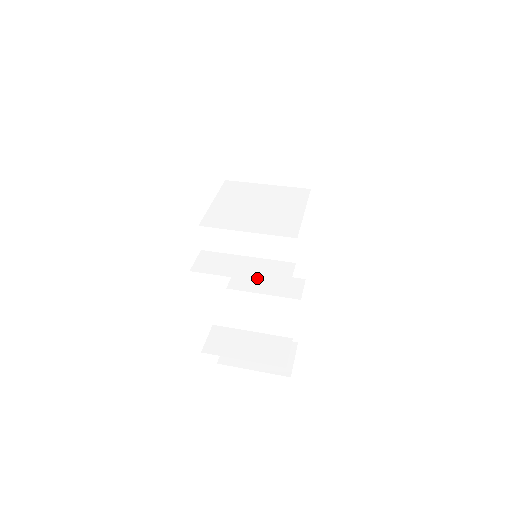
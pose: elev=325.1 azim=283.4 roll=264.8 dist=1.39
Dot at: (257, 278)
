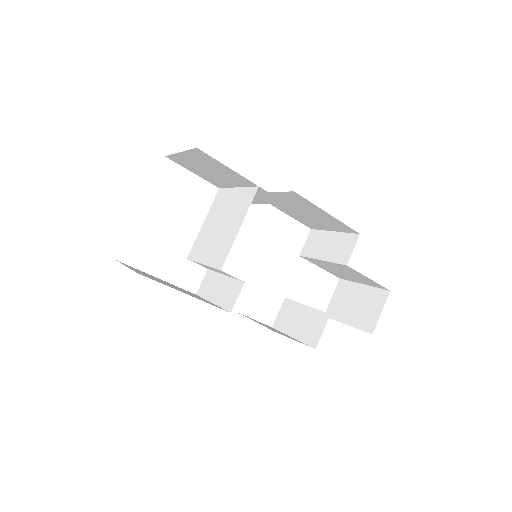
Dot at: (219, 303)
